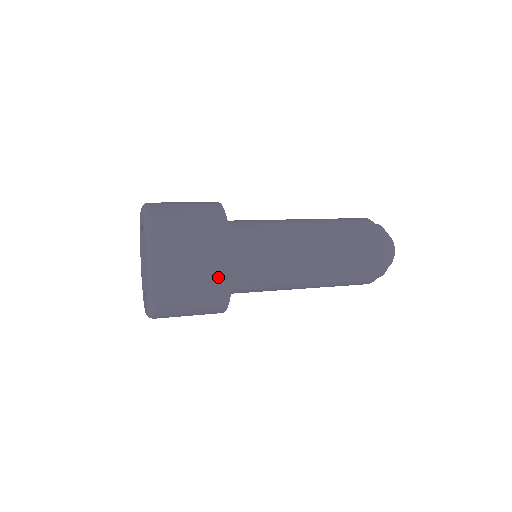
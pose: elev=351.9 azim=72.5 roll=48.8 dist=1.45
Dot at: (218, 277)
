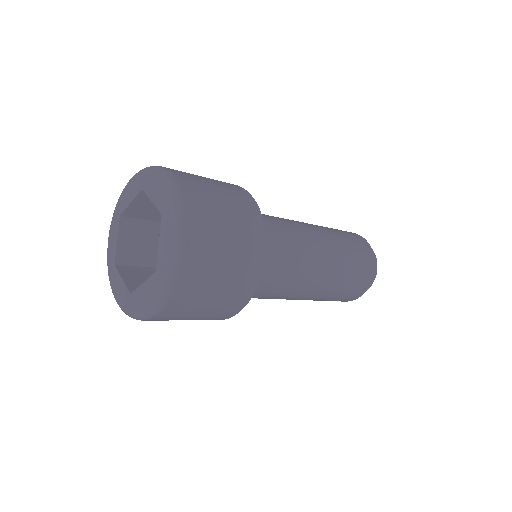
Dot at: (228, 310)
